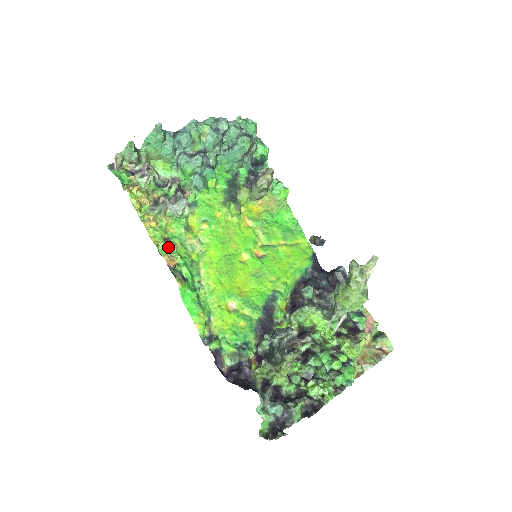
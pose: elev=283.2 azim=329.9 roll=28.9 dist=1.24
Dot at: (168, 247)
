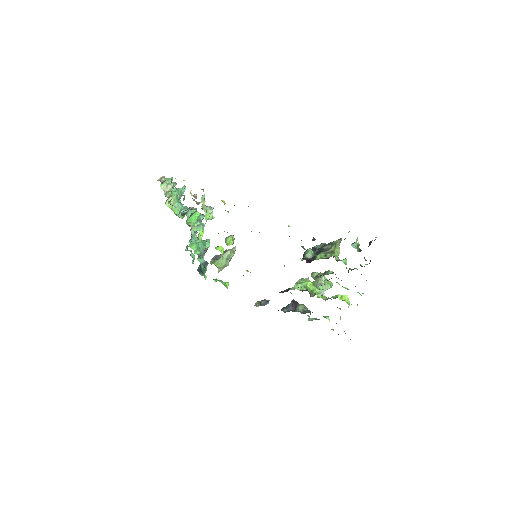
Dot at: (224, 201)
